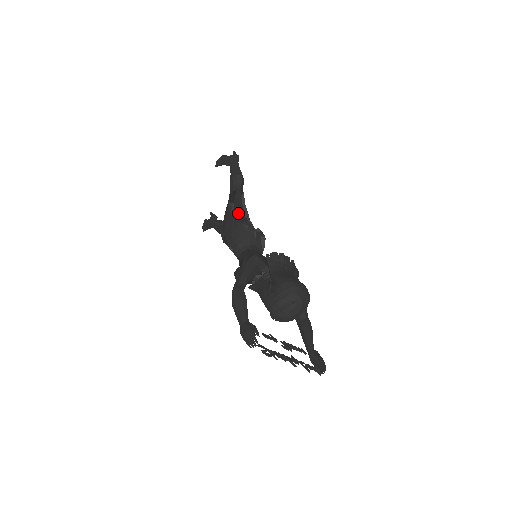
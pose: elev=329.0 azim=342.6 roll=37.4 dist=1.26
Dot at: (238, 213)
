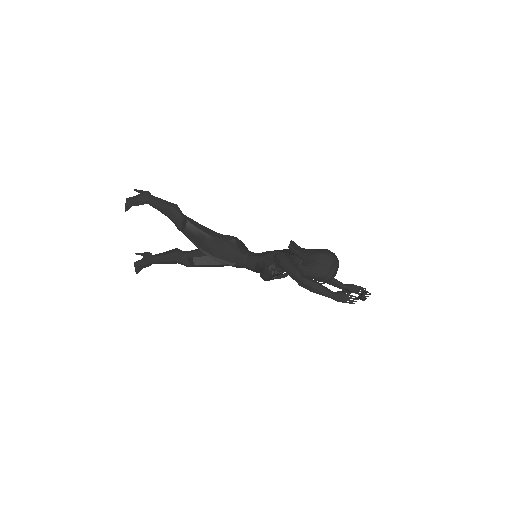
Dot at: (214, 235)
